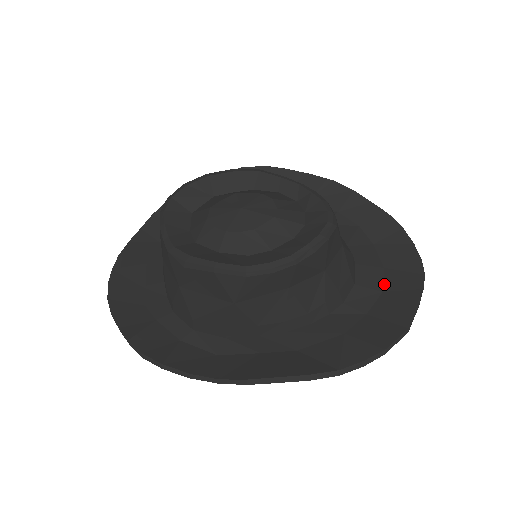
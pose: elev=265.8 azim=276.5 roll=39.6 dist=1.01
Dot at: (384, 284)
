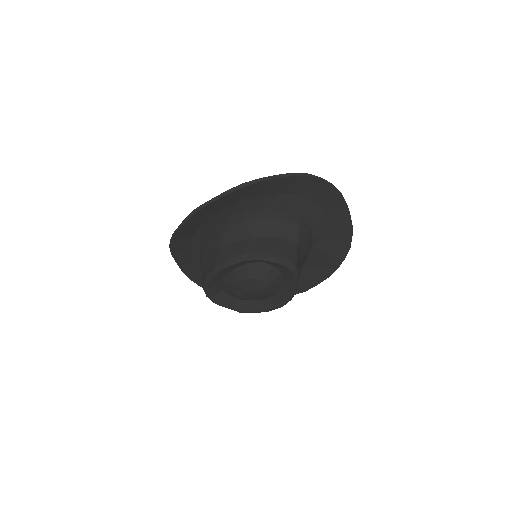
Dot at: (324, 213)
